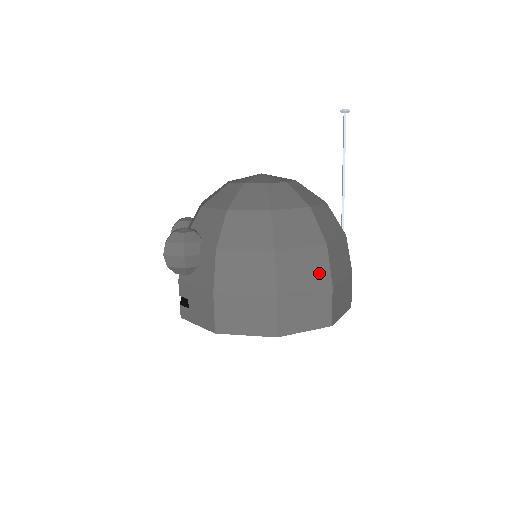
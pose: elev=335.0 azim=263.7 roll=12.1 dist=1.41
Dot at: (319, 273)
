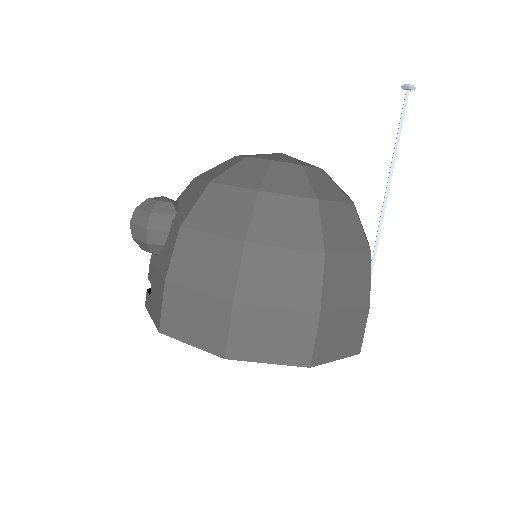
Dot at: (304, 289)
